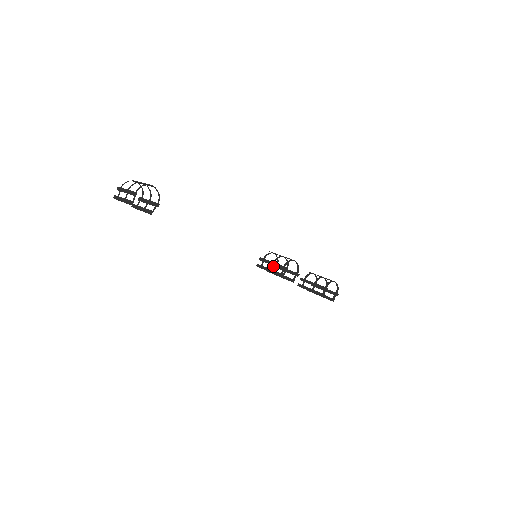
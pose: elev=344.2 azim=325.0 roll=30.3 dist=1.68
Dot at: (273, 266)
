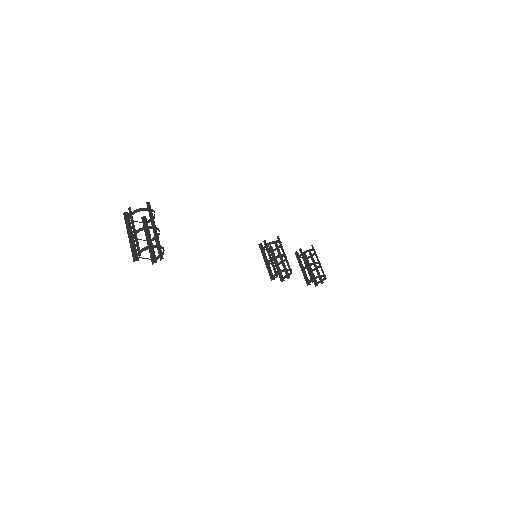
Dot at: (270, 261)
